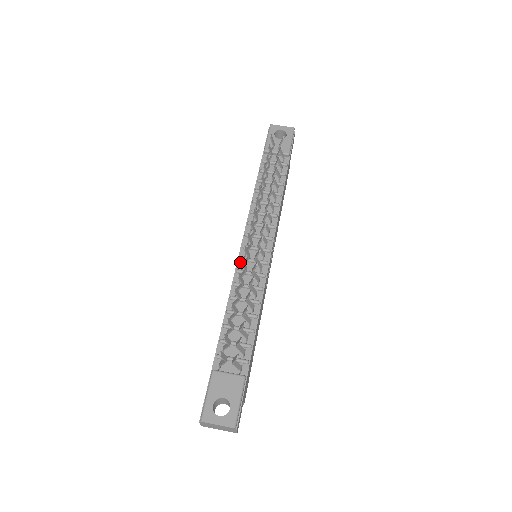
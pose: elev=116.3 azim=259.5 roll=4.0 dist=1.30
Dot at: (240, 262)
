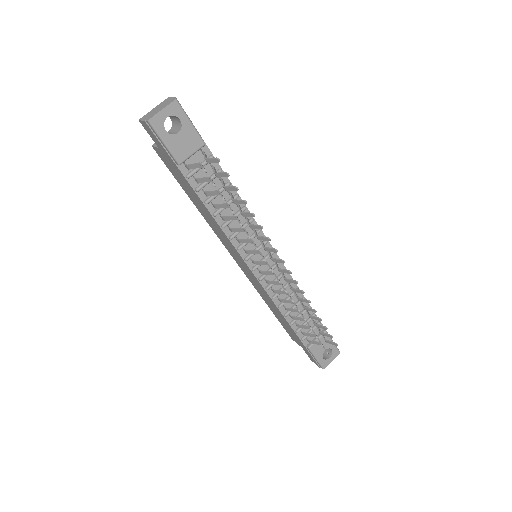
Dot at: (262, 281)
